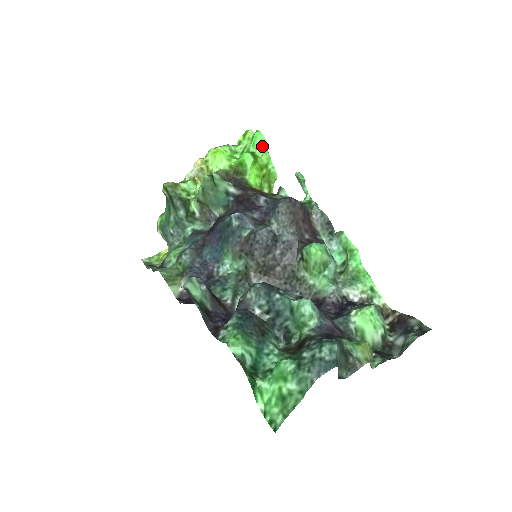
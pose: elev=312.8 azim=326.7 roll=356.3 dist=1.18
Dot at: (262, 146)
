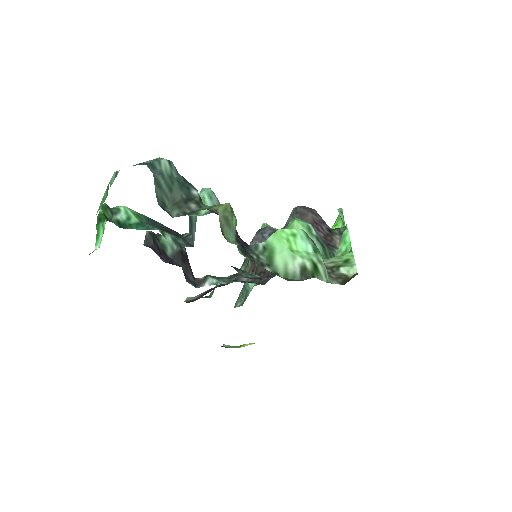
Dot at: (339, 222)
